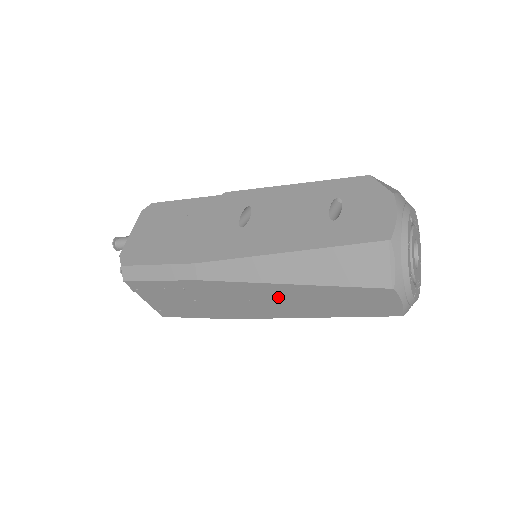
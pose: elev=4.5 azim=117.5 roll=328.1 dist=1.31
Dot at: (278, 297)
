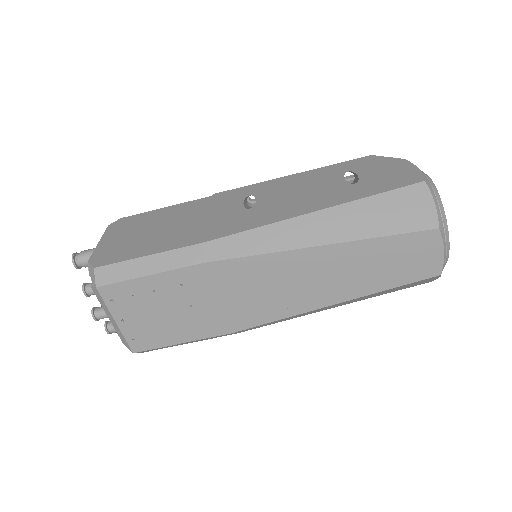
Dot at: (304, 273)
